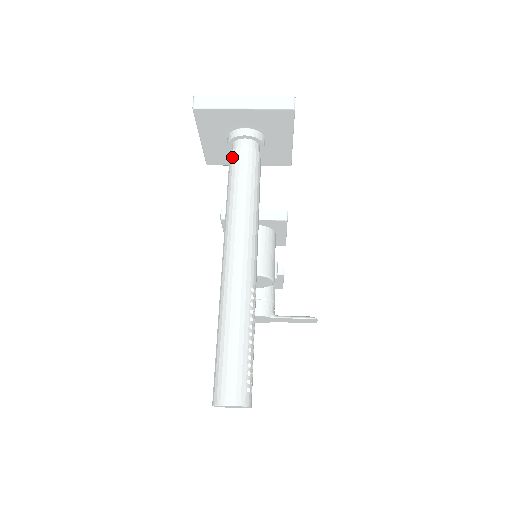
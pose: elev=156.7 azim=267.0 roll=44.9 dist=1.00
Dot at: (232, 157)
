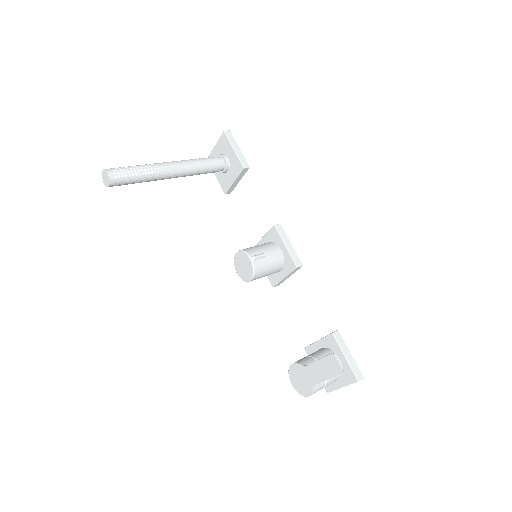
Dot at: occluded
